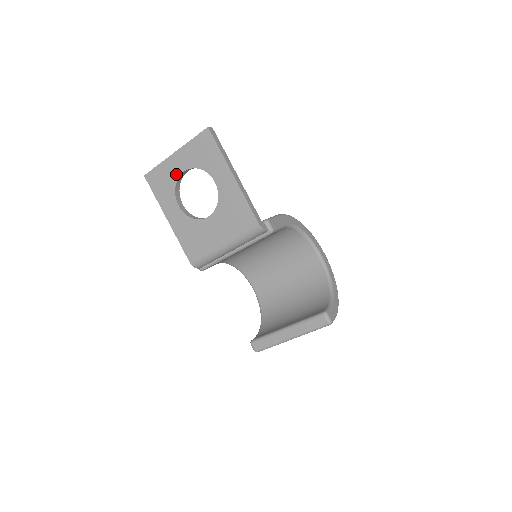
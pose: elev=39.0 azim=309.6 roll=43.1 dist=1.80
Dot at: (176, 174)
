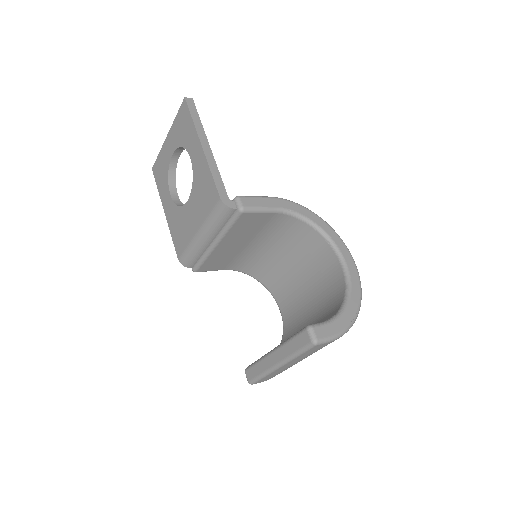
Dot at: (168, 159)
